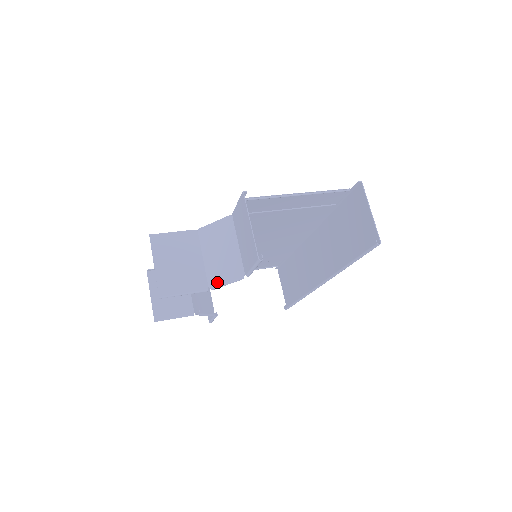
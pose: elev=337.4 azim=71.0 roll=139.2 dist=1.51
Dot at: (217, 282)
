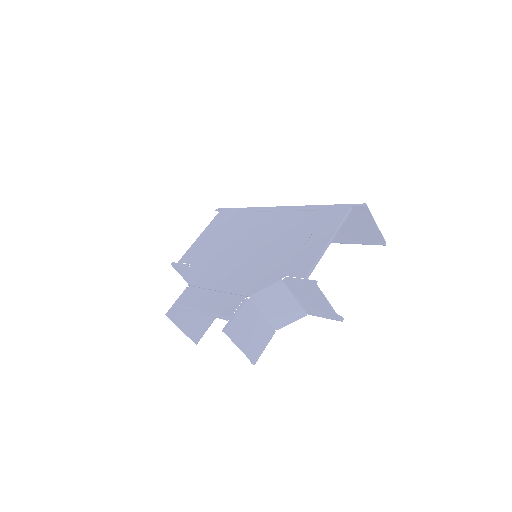
Dot at: (283, 325)
